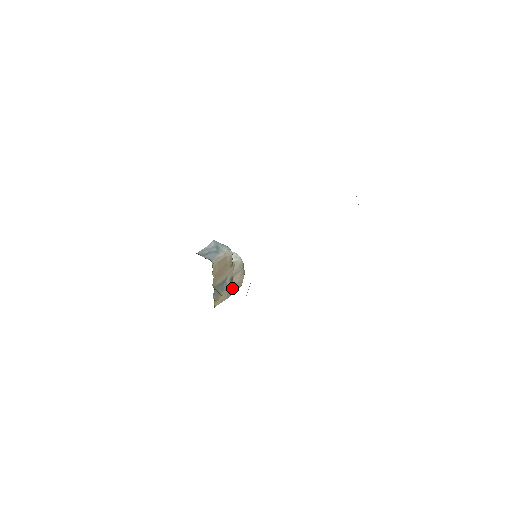
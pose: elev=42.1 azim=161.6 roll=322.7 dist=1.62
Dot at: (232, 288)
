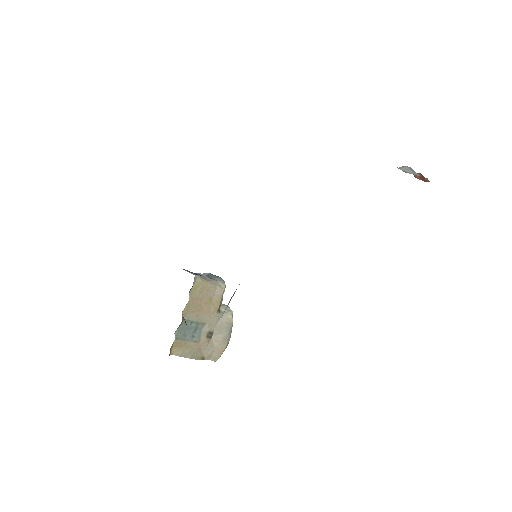
Dot at: (205, 351)
